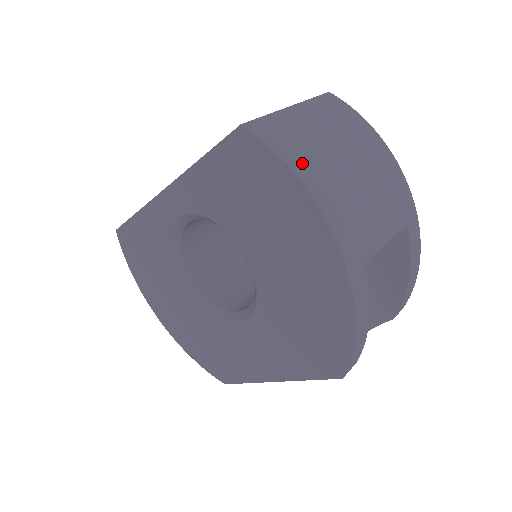
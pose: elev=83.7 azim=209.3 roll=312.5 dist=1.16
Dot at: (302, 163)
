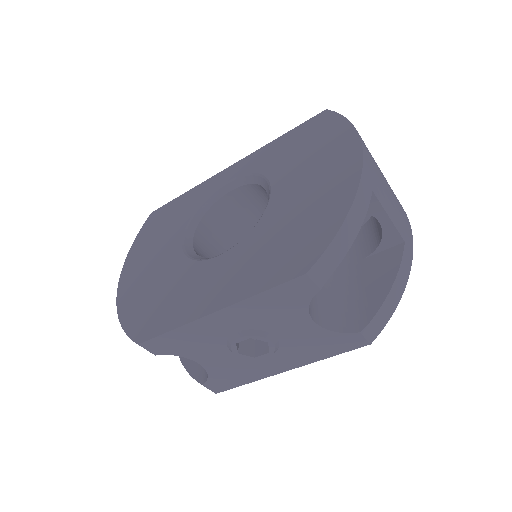
Dot at: occluded
